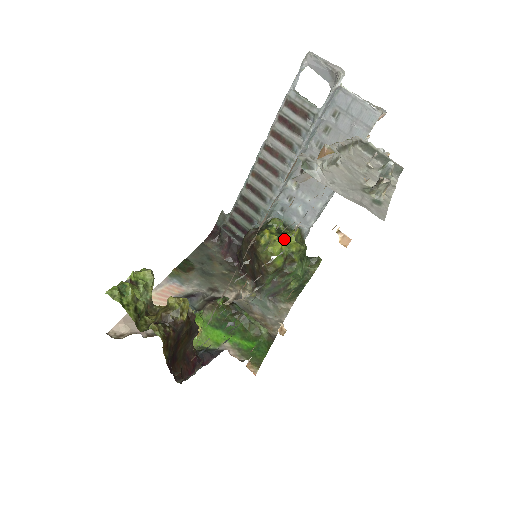
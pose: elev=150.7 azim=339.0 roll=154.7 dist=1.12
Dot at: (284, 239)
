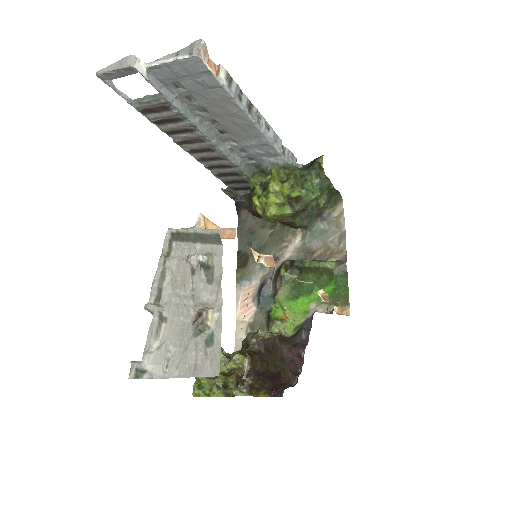
Dot at: (271, 194)
